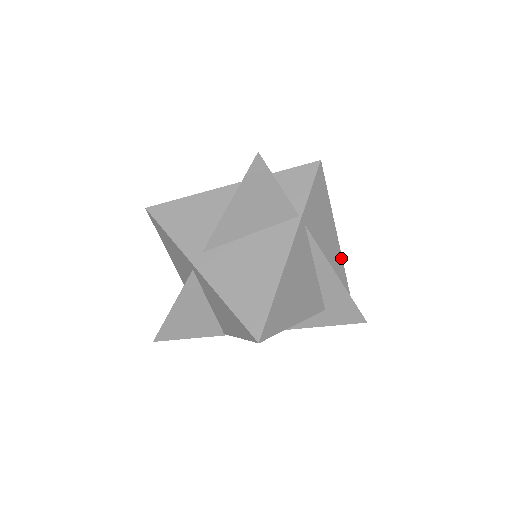
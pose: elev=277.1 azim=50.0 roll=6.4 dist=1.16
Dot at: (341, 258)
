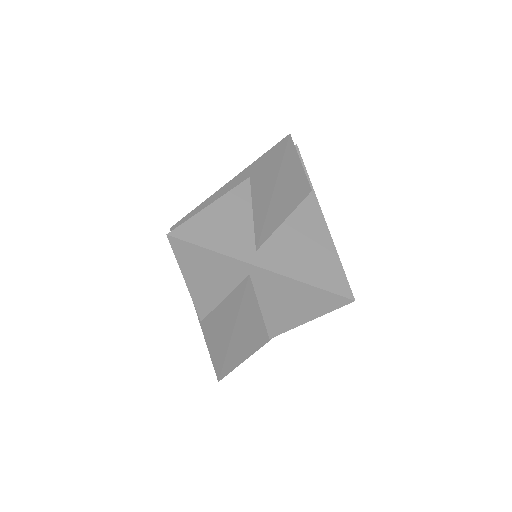
Dot at: occluded
